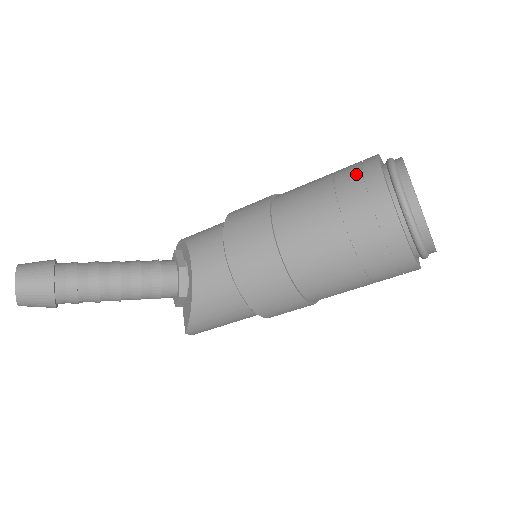
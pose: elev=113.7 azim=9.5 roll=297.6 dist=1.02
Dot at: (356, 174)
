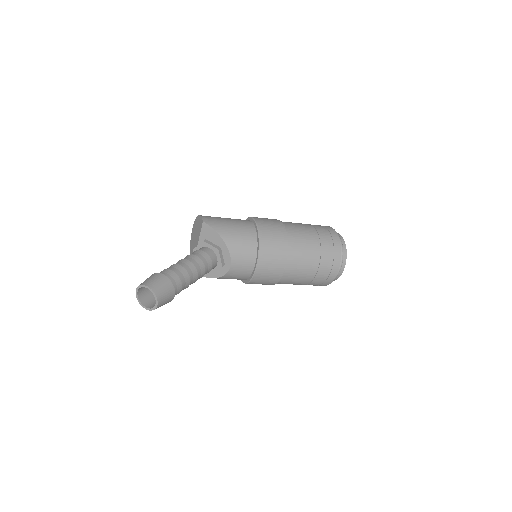
Dot at: (330, 261)
